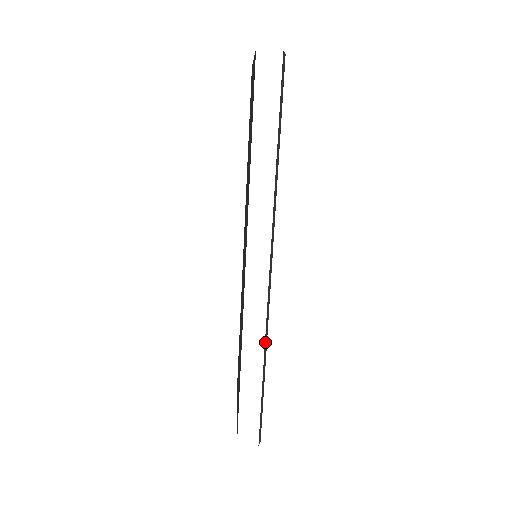
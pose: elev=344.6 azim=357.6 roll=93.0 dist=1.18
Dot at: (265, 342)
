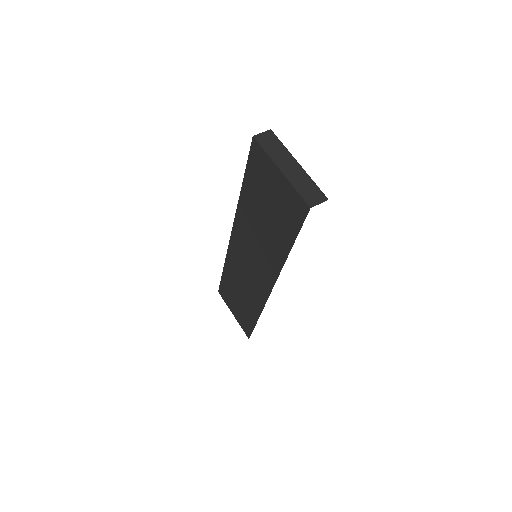
Dot at: occluded
